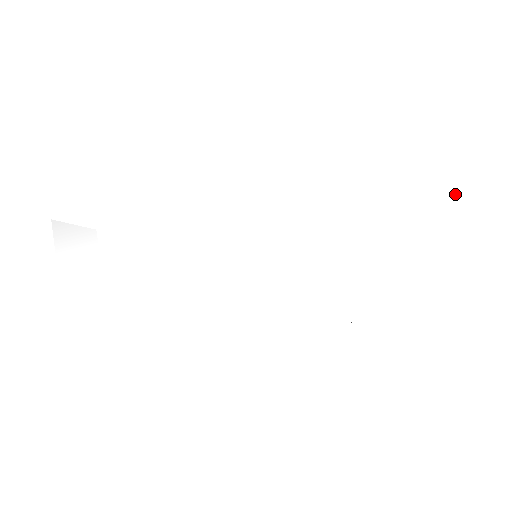
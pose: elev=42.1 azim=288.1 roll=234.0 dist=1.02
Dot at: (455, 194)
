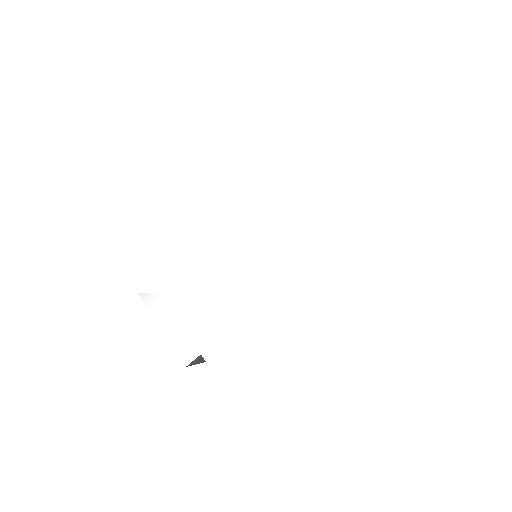
Dot at: (333, 172)
